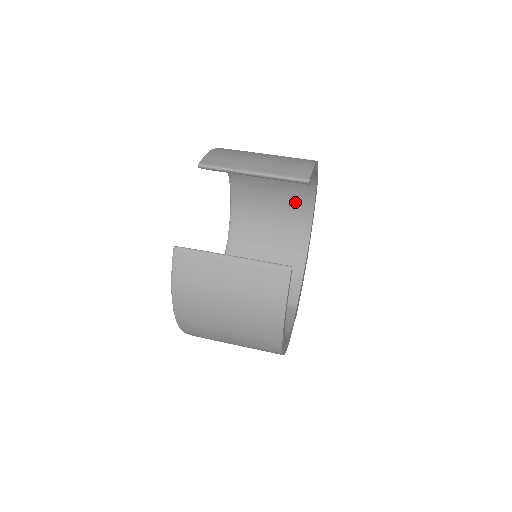
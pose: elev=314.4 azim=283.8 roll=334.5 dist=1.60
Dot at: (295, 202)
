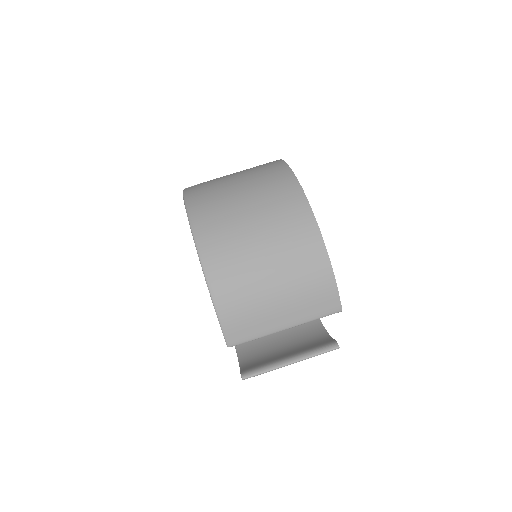
Dot at: occluded
